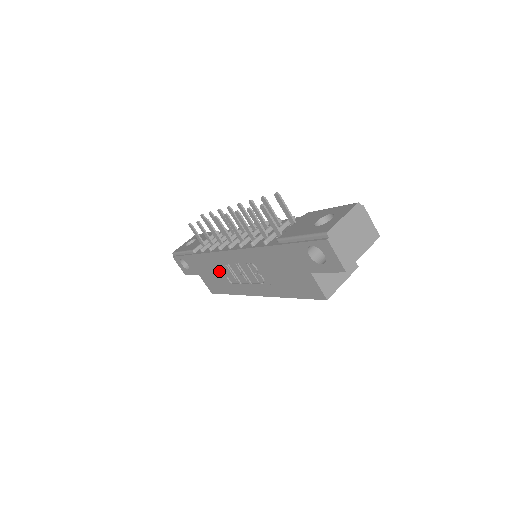
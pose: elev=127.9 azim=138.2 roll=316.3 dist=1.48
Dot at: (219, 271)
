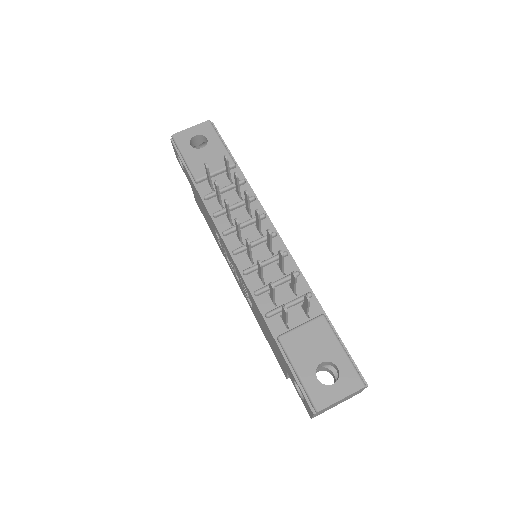
Dot at: (213, 227)
